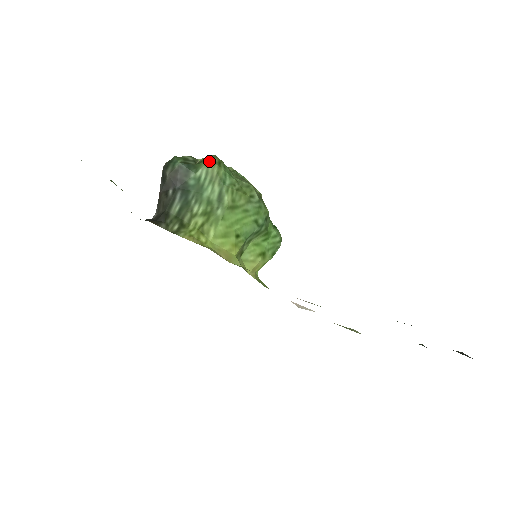
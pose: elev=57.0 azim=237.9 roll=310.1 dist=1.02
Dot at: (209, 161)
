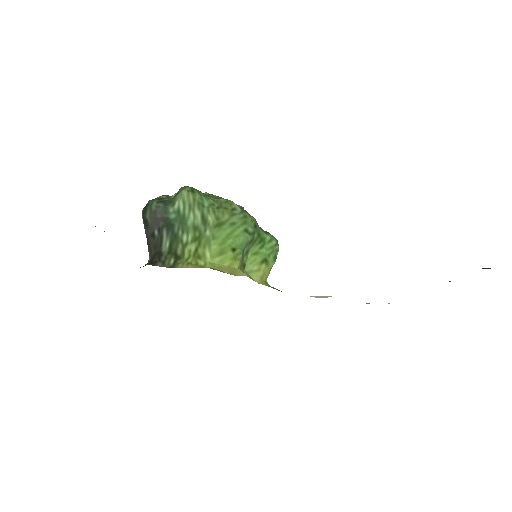
Dot at: (182, 192)
